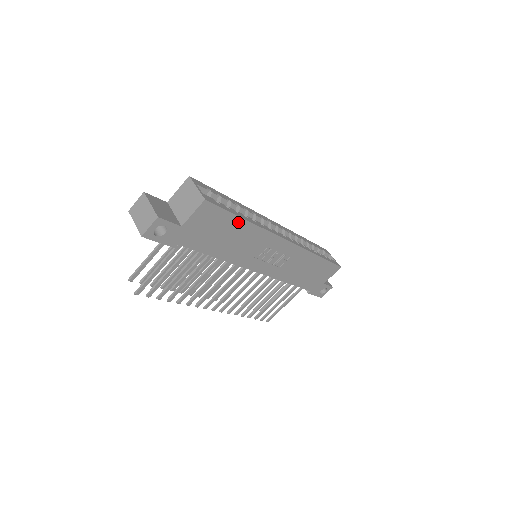
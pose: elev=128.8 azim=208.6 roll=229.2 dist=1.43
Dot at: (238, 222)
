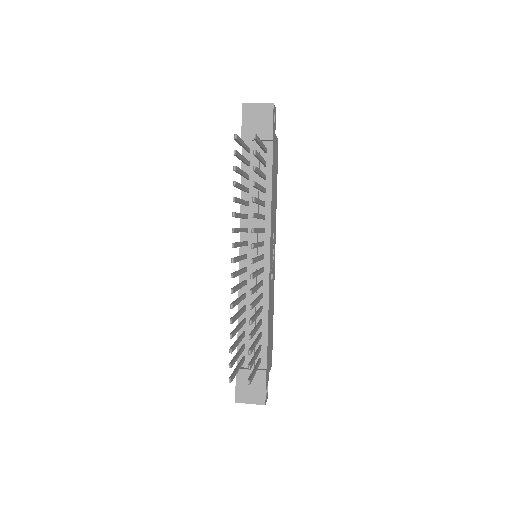
Dot at: (276, 184)
